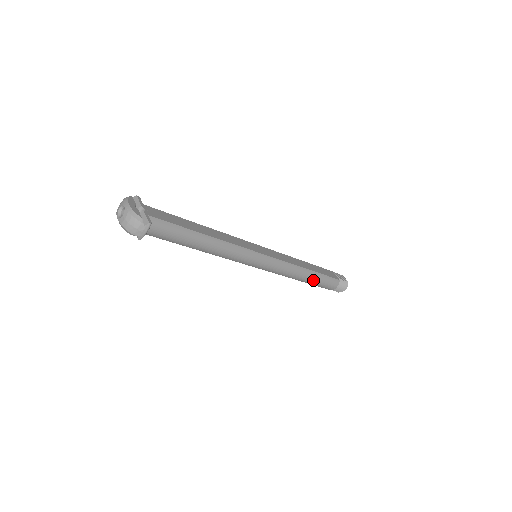
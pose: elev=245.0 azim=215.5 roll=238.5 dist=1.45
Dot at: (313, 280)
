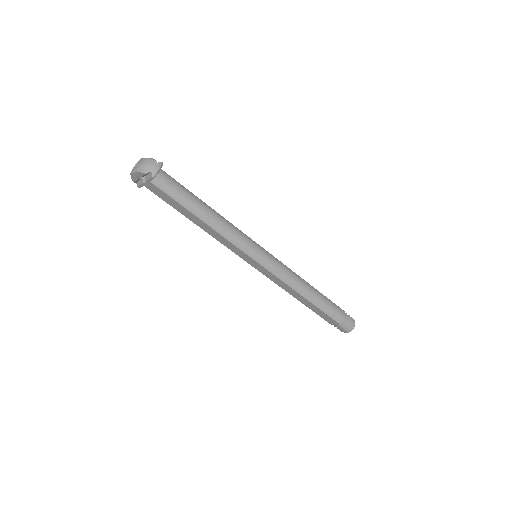
Dot at: (317, 298)
